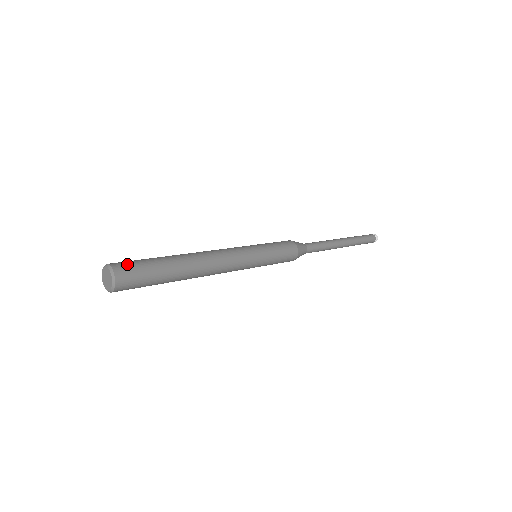
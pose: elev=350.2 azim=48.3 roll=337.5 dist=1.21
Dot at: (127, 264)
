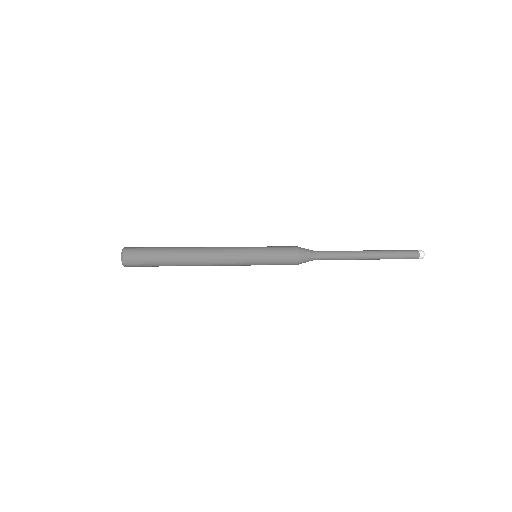
Dot at: occluded
